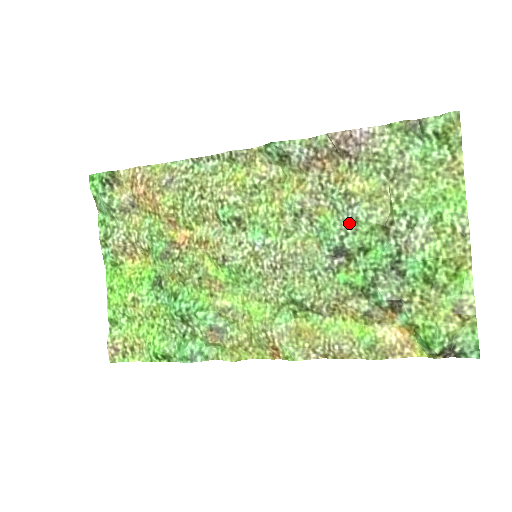
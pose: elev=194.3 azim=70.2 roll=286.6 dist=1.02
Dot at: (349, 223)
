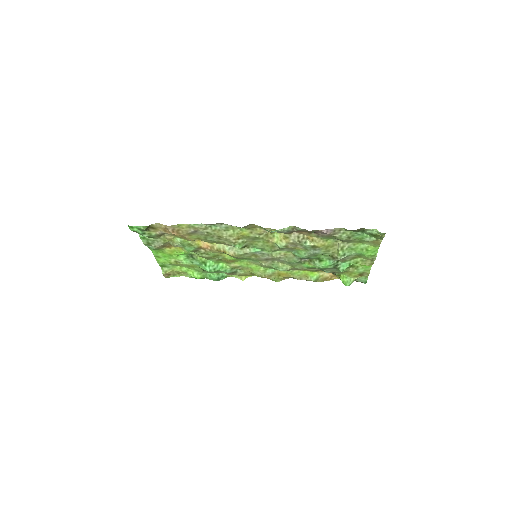
Dot at: (313, 255)
